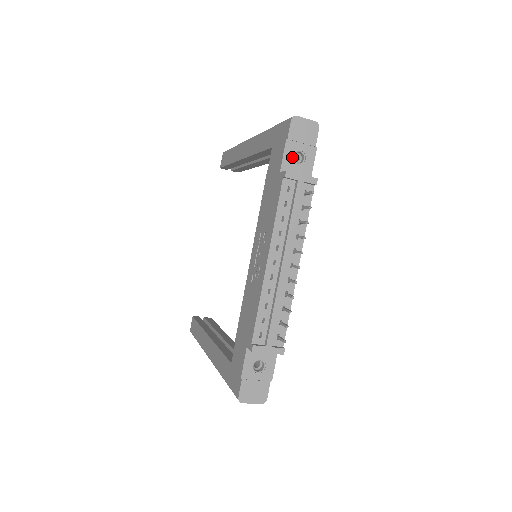
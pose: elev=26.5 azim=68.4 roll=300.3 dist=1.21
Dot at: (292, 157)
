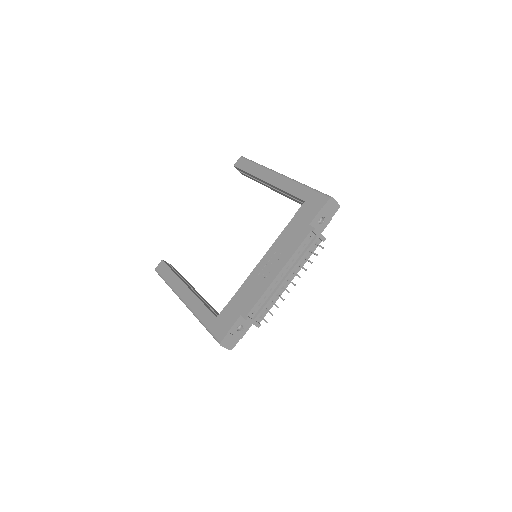
Dot at: occluded
